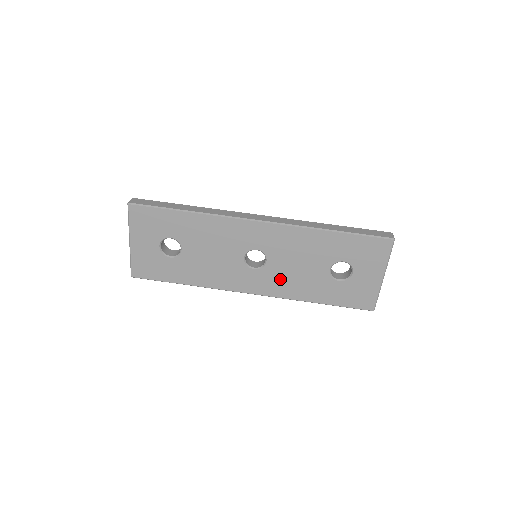
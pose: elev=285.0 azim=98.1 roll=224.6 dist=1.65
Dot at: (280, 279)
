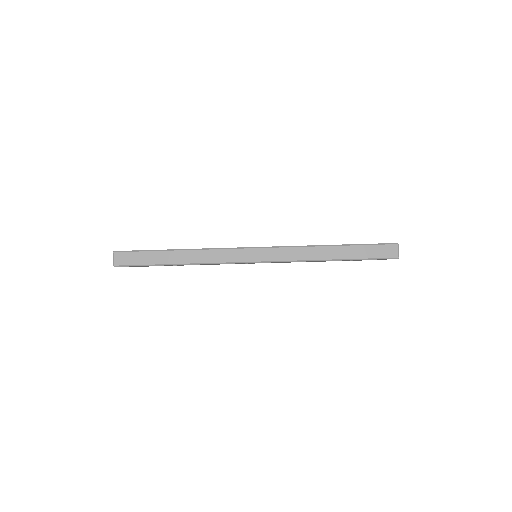
Dot at: occluded
